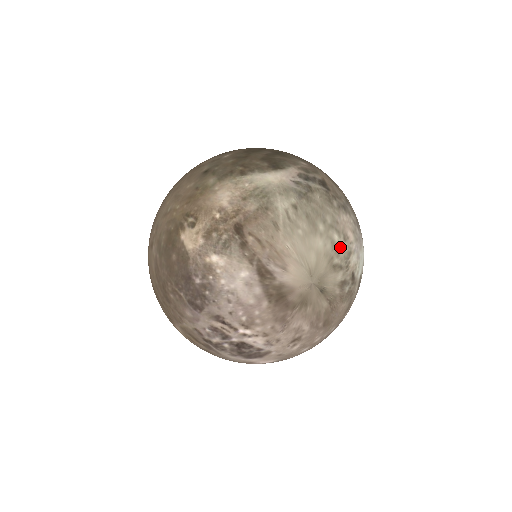
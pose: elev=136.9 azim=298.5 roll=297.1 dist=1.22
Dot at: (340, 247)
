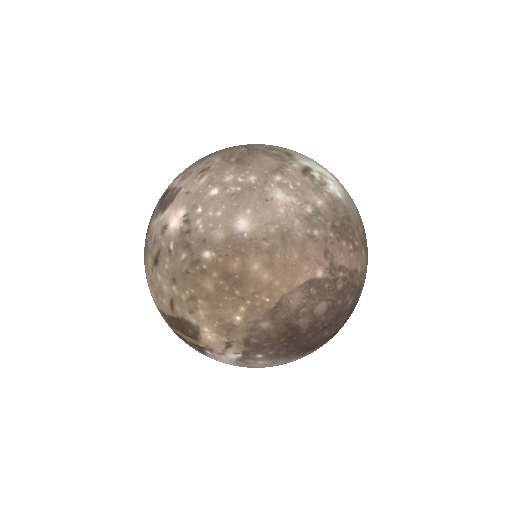
Dot at: occluded
